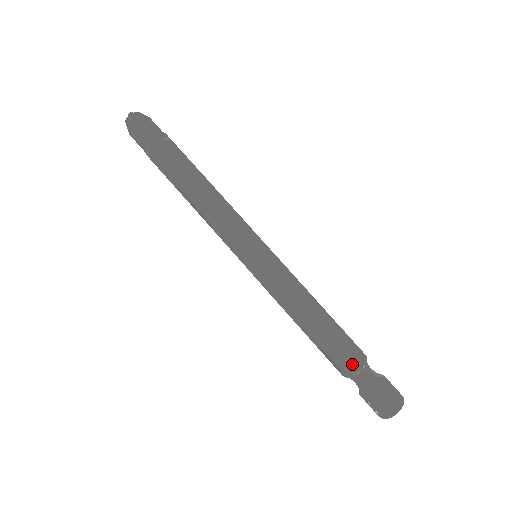
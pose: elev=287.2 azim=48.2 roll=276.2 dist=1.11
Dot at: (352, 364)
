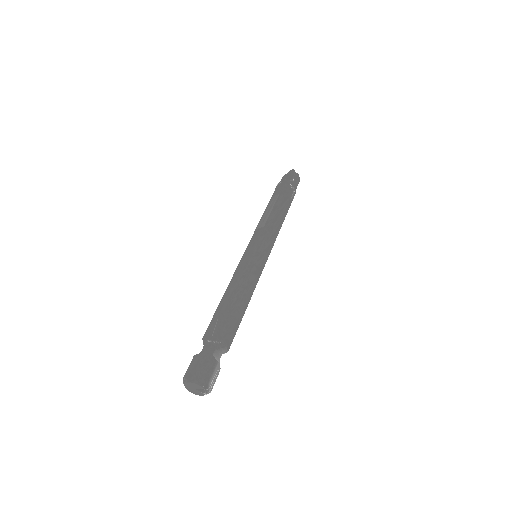
Dot at: (213, 332)
